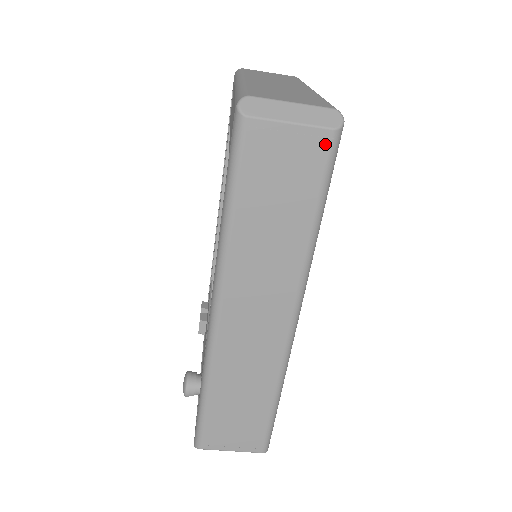
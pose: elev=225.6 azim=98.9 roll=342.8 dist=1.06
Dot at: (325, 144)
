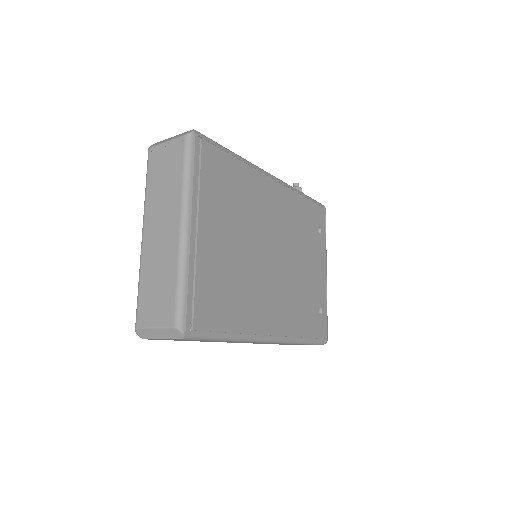
Dot at: occluded
